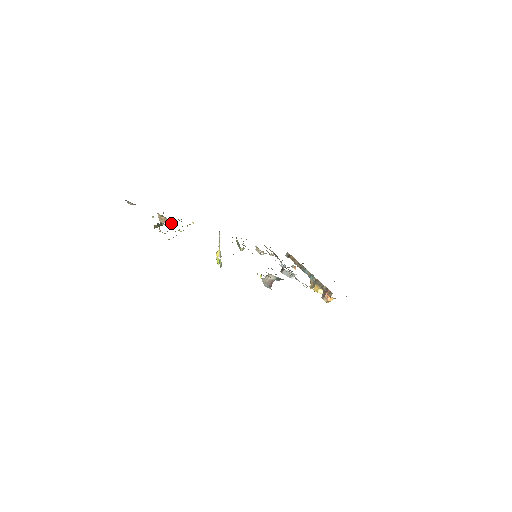
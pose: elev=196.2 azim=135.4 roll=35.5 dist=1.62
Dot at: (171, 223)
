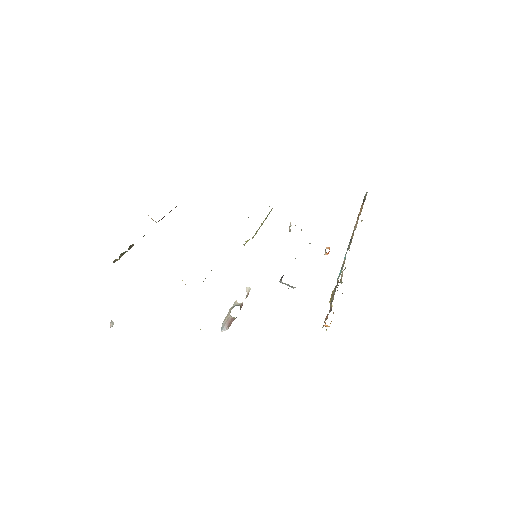
Dot at: occluded
